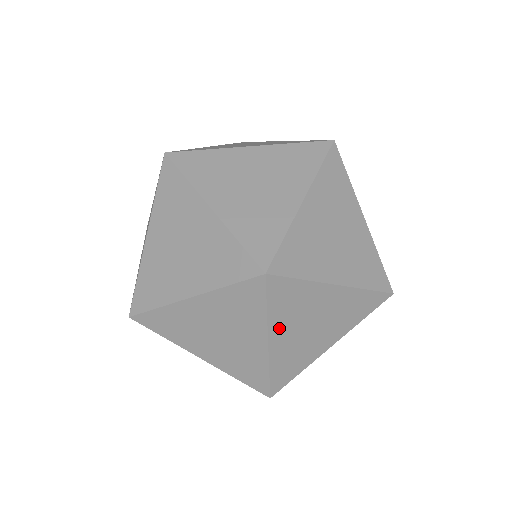
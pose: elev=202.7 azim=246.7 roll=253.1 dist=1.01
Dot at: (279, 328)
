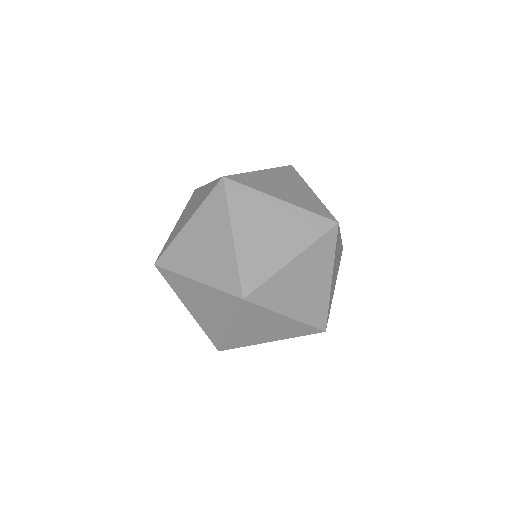
Dot at: (285, 306)
